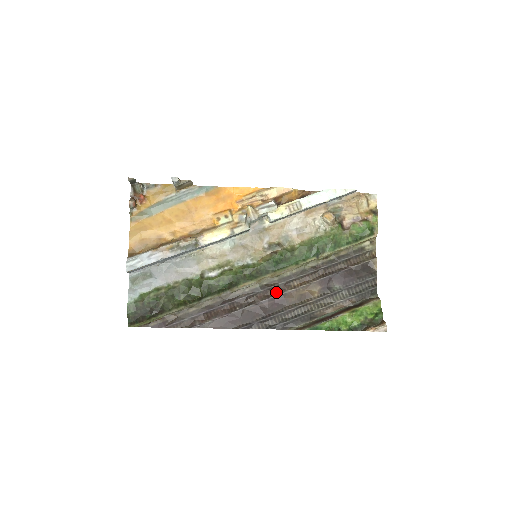
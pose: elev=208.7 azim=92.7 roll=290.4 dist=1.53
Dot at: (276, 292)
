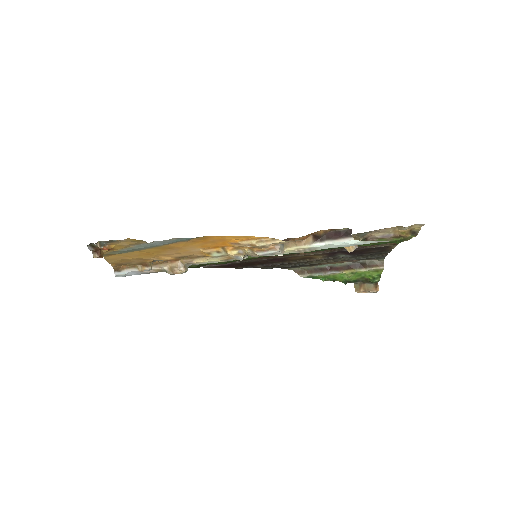
Dot at: (277, 257)
